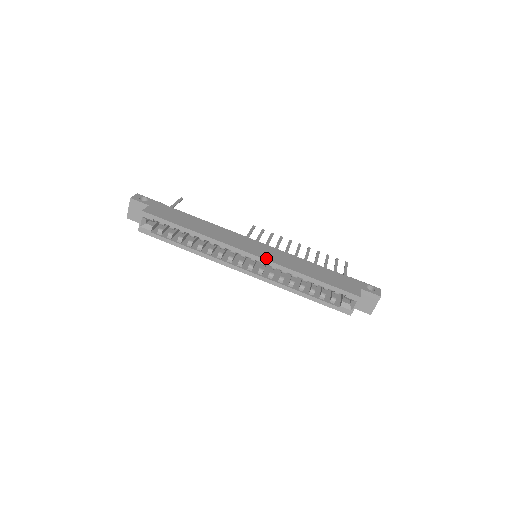
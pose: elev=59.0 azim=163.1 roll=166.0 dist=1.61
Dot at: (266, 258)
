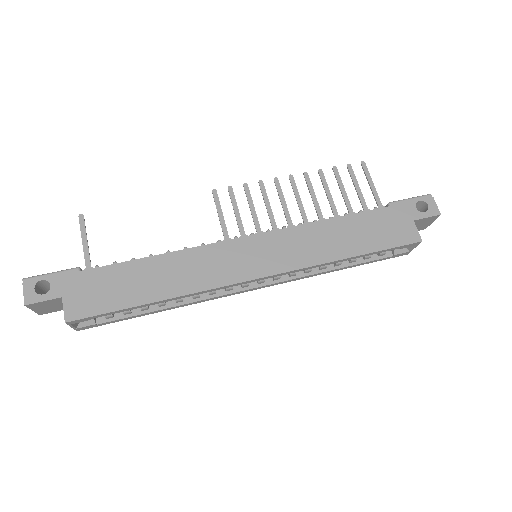
Dot at: (281, 269)
